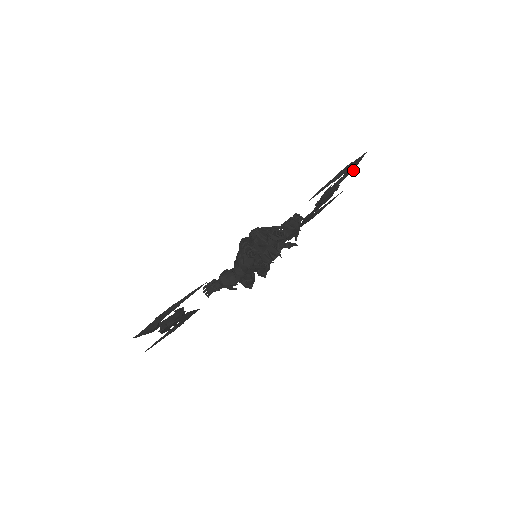
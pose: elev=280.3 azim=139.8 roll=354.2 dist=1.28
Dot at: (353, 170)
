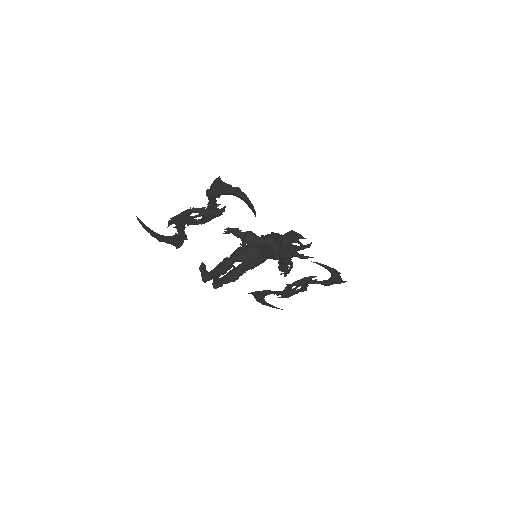
Dot at: (330, 284)
